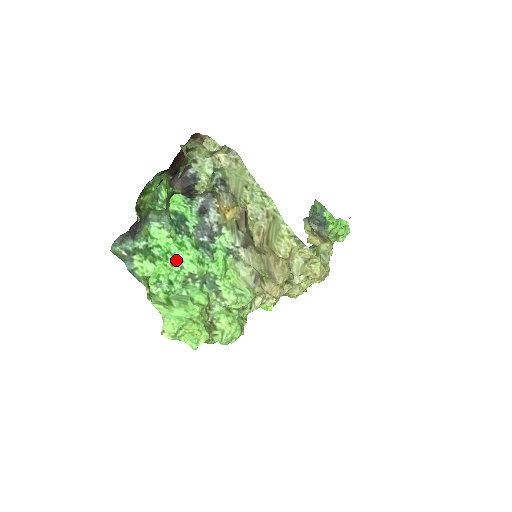
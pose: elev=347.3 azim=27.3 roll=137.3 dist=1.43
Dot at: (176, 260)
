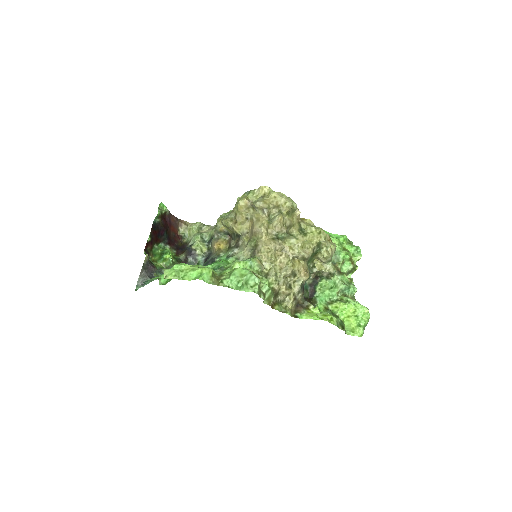
Dot at: occluded
